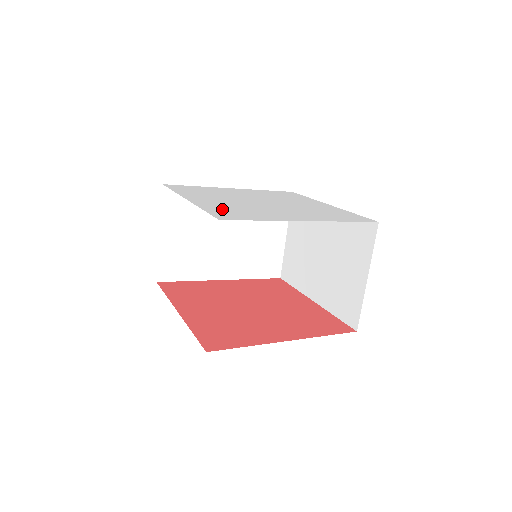
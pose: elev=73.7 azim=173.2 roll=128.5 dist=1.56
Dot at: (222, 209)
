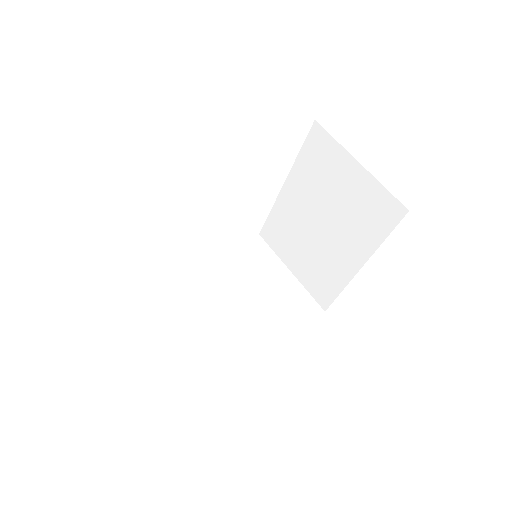
Dot at: occluded
